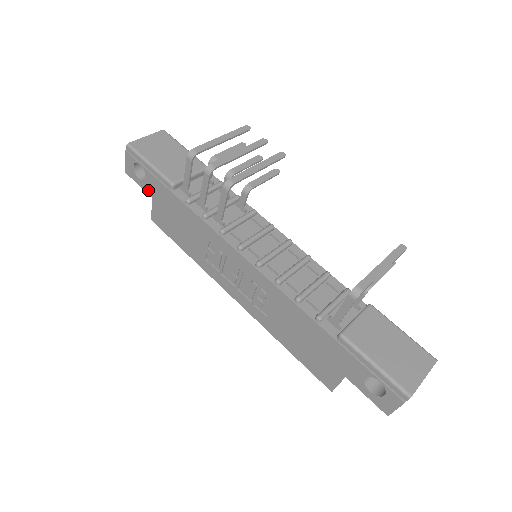
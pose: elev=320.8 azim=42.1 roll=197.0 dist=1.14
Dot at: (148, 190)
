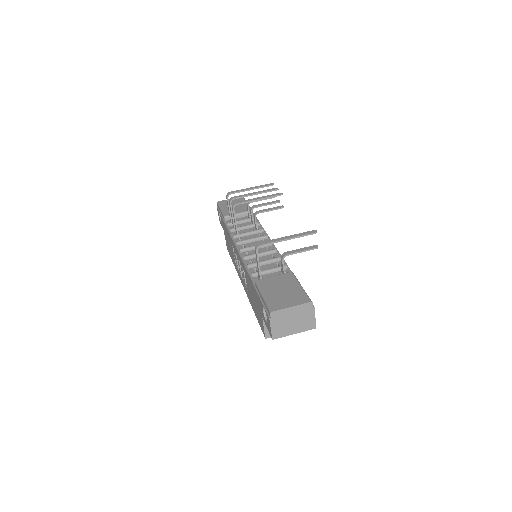
Dot at: occluded
